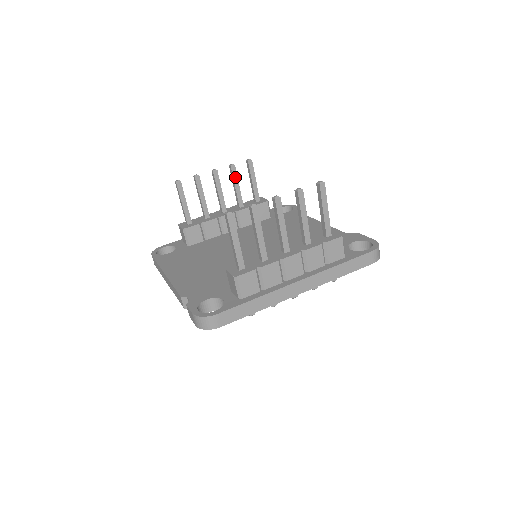
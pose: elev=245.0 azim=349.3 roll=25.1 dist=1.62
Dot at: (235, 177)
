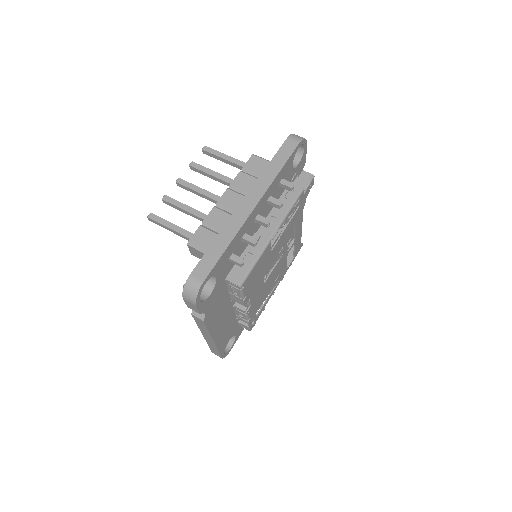
Dot at: occluded
